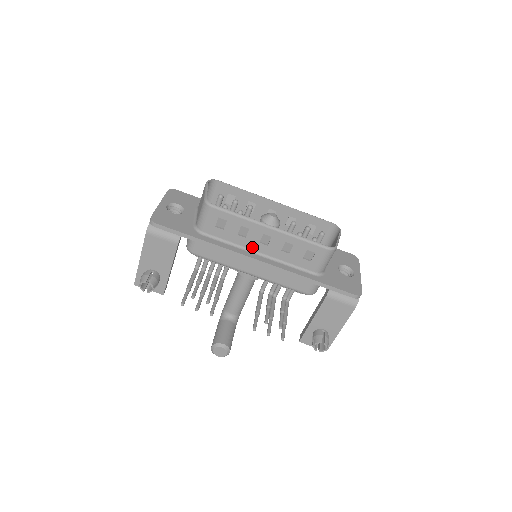
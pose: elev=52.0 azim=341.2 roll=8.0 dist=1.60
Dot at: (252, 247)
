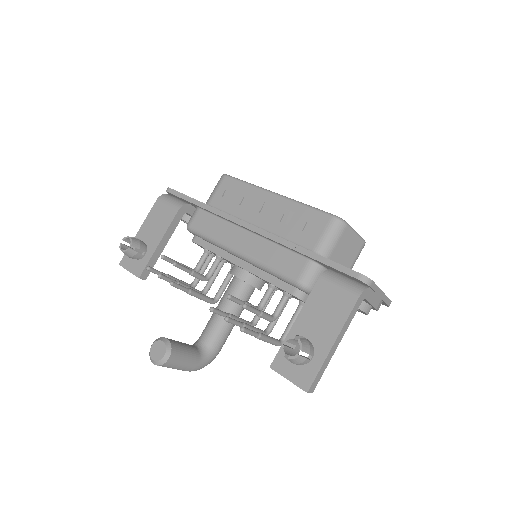
Dot at: (250, 219)
